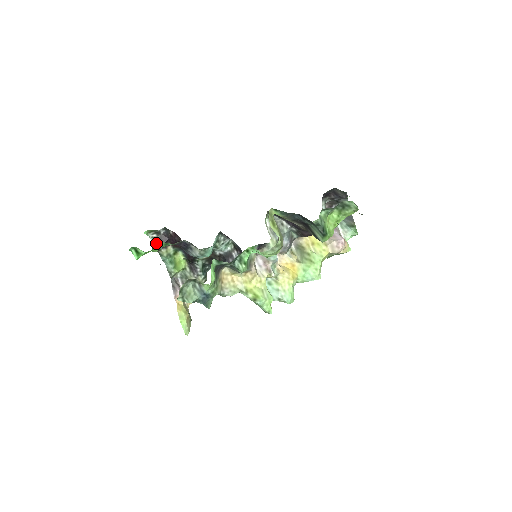
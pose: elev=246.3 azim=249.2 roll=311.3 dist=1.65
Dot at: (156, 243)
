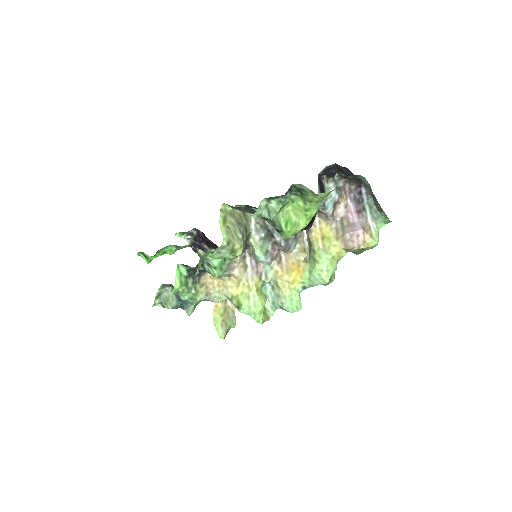
Dot at: occluded
